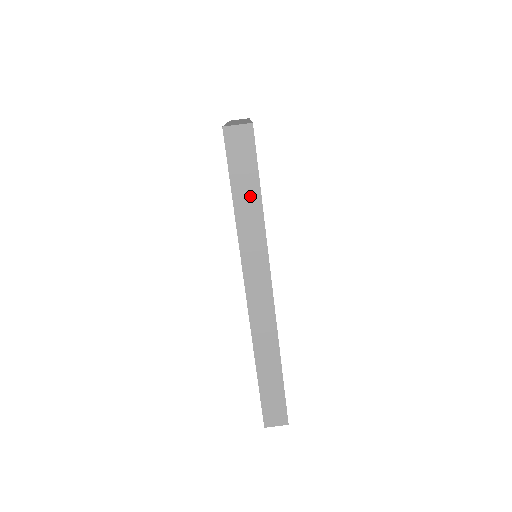
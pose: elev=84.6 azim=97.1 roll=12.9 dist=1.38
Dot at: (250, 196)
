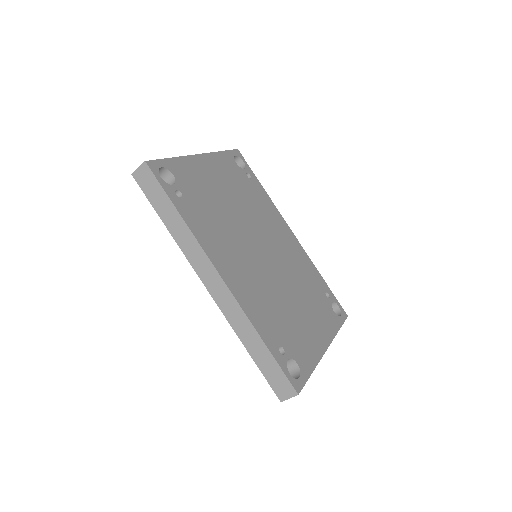
Dot at: (170, 212)
